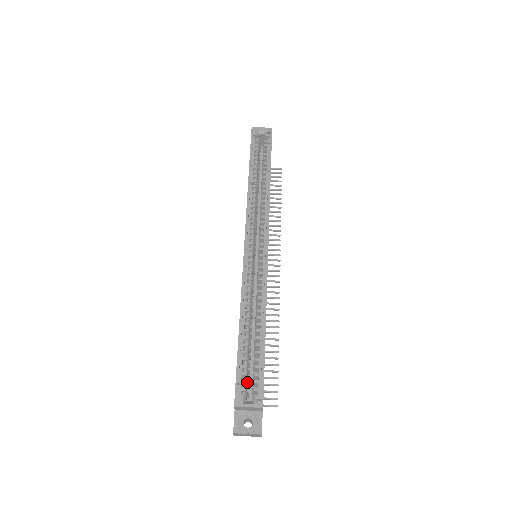
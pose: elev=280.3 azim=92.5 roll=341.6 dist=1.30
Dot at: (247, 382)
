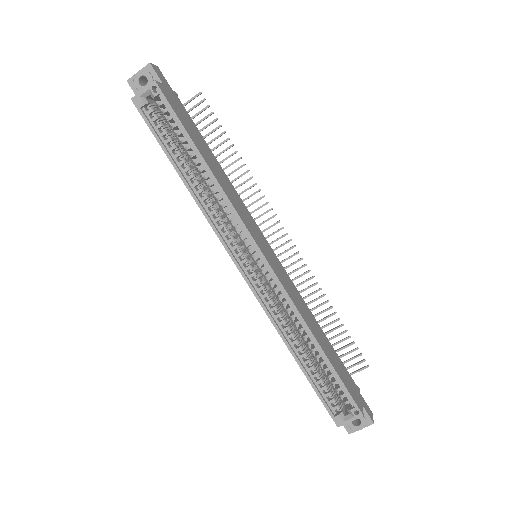
Dot at: (333, 391)
